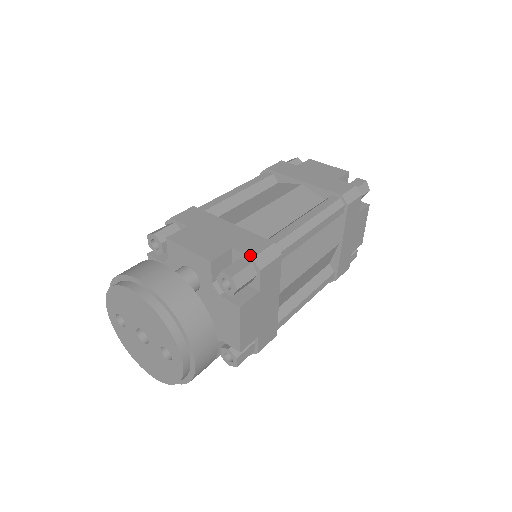
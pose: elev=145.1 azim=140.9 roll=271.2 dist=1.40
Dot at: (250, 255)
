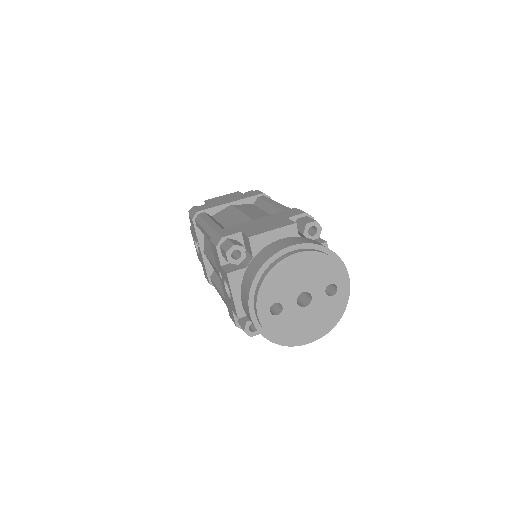
Dot at: (302, 213)
